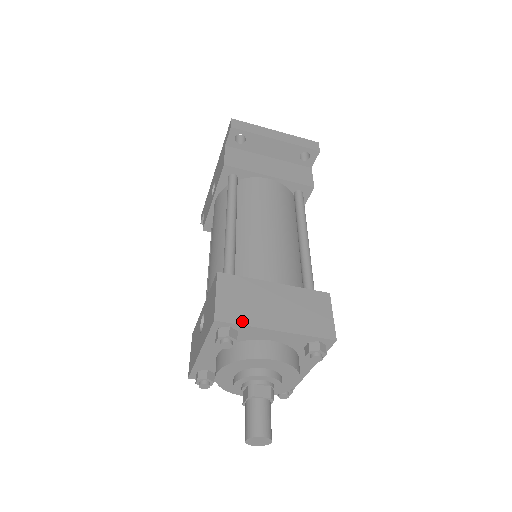
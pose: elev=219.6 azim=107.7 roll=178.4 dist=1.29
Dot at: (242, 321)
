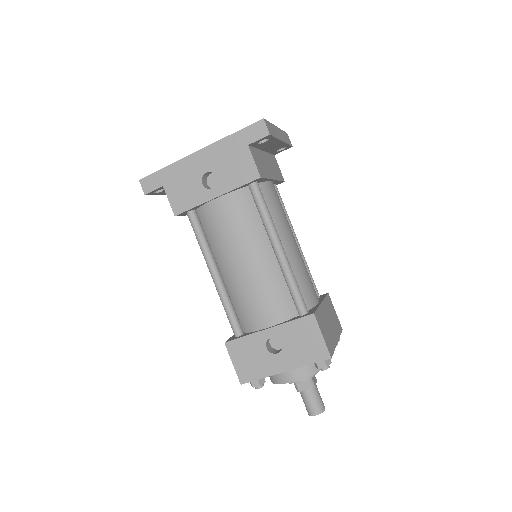
Dot at: (333, 348)
